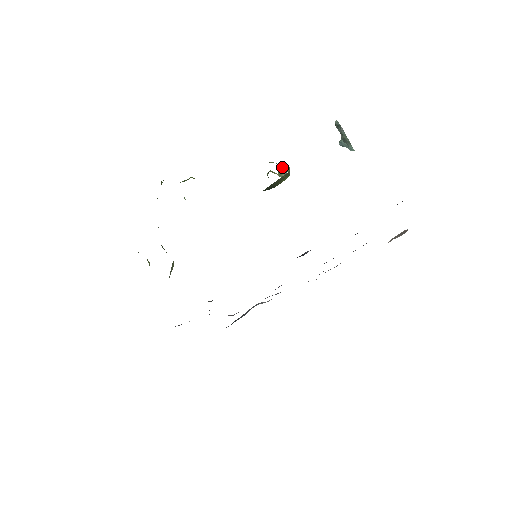
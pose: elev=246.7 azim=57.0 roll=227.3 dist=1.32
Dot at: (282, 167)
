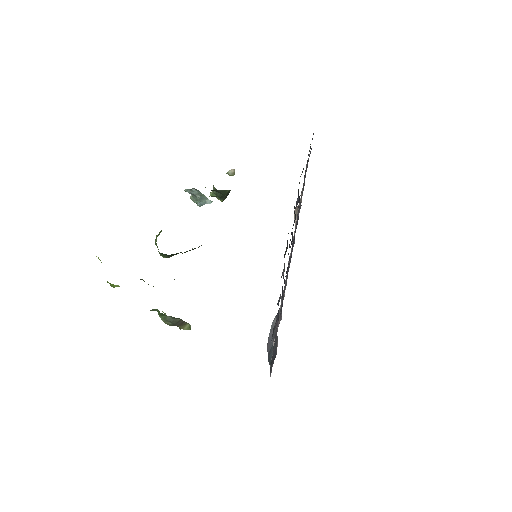
Dot at: occluded
